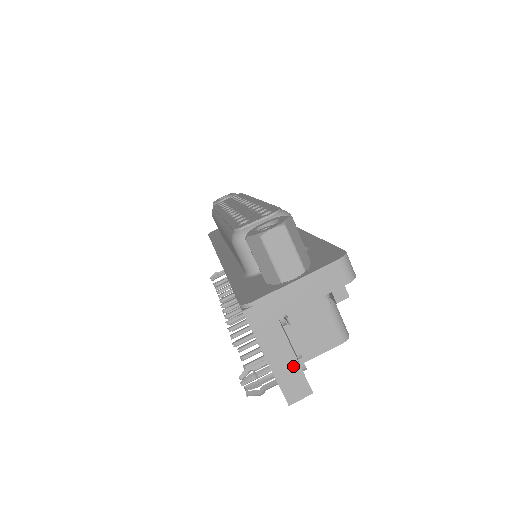
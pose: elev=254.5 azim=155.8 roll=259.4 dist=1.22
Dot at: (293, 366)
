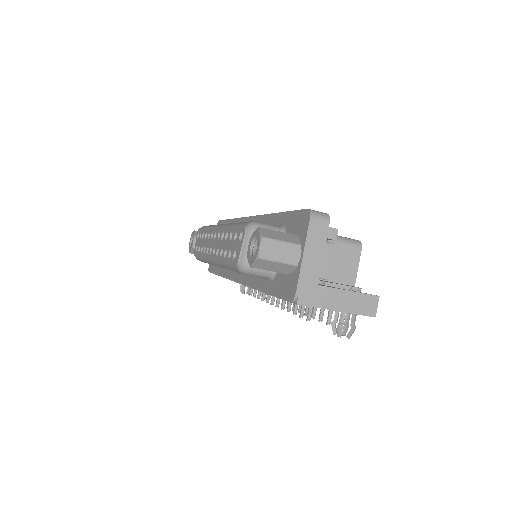
Dot at: (353, 297)
